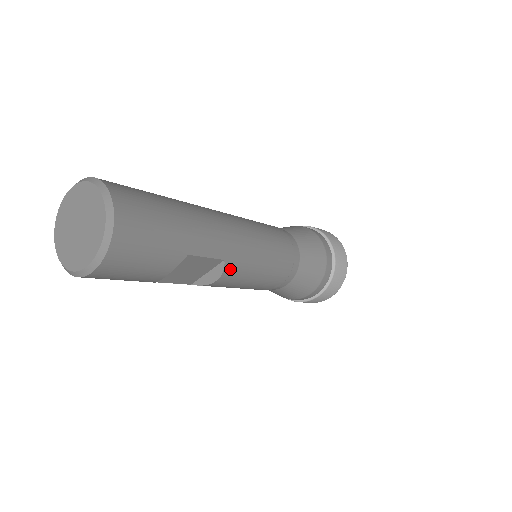
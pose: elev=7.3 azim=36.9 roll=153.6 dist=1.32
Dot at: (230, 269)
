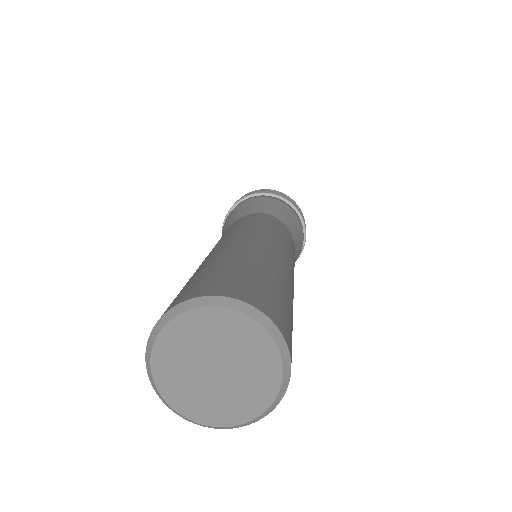
Dot at: occluded
